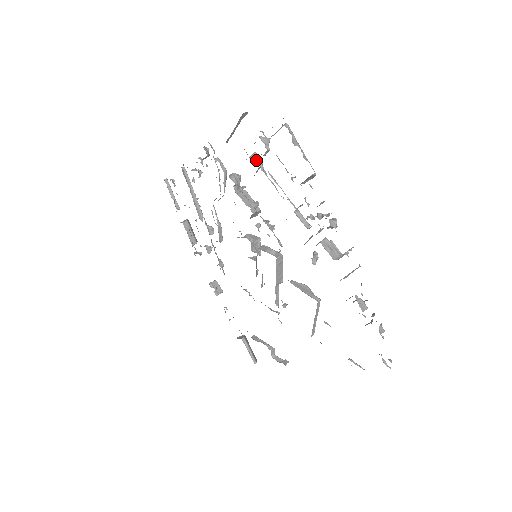
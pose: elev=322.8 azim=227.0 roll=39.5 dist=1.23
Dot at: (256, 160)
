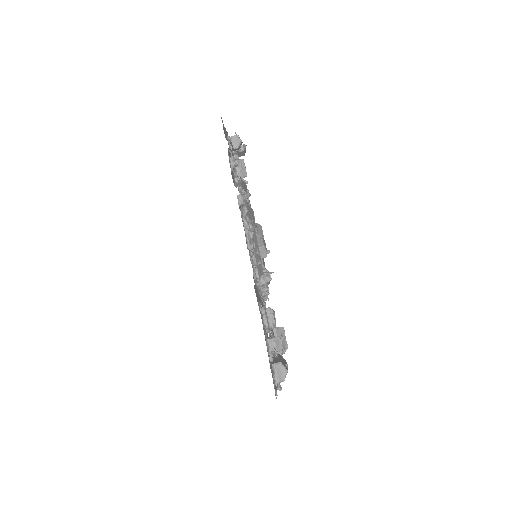
Dot at: occluded
